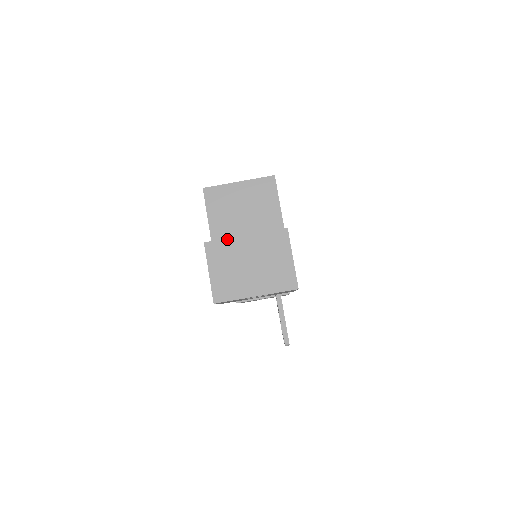
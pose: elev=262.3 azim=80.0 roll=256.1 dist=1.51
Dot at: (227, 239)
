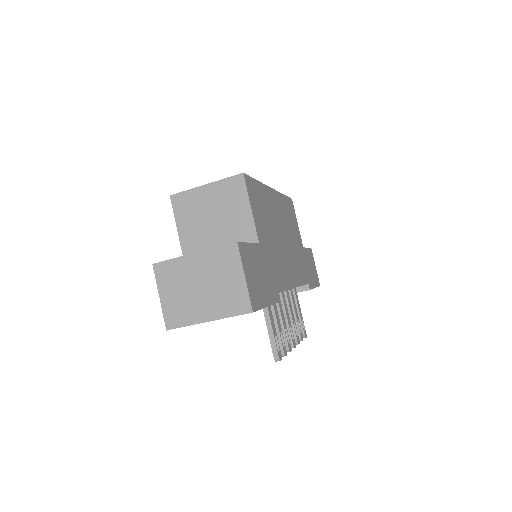
Dot at: (175, 259)
